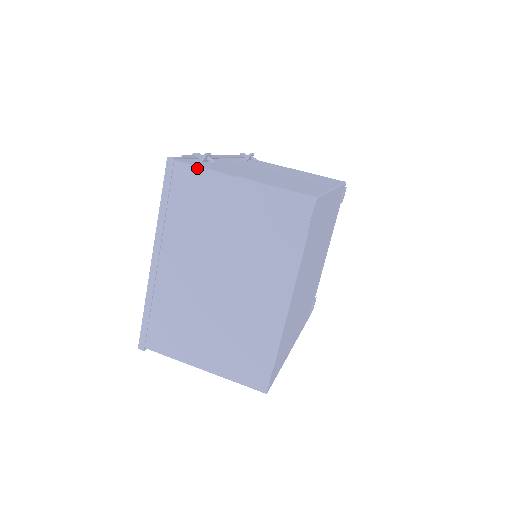
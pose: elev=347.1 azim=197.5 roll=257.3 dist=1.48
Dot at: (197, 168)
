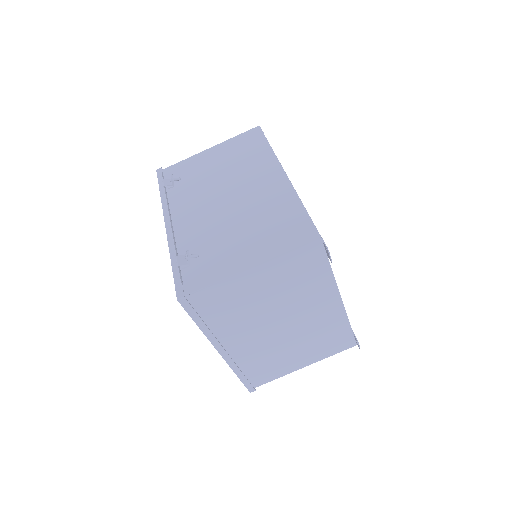
Dot at: (208, 288)
